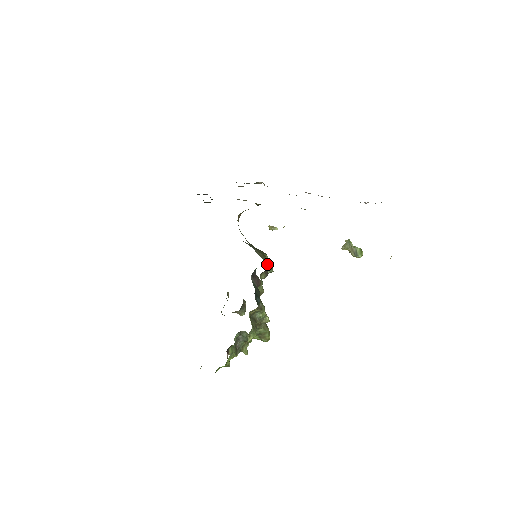
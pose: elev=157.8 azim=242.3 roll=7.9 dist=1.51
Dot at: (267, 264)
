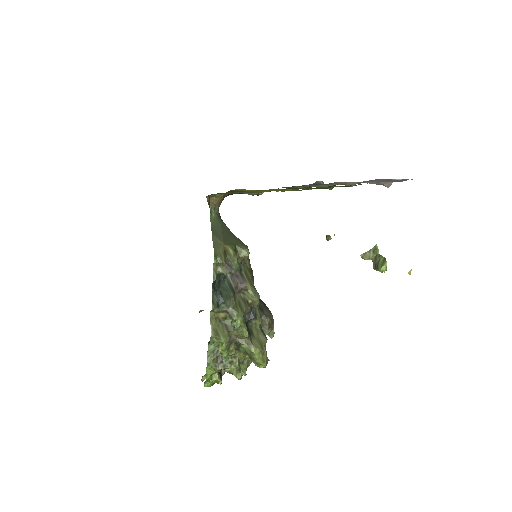
Dot at: (227, 256)
